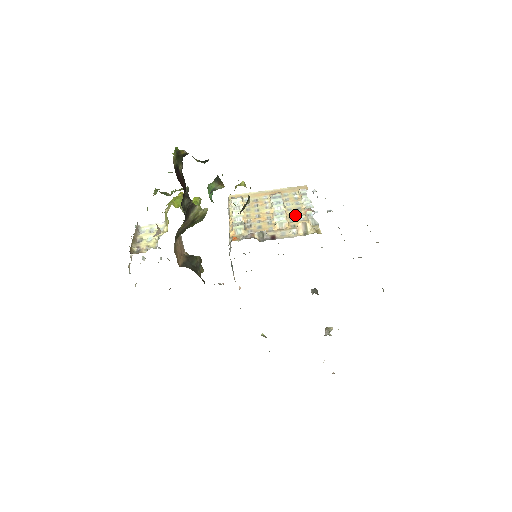
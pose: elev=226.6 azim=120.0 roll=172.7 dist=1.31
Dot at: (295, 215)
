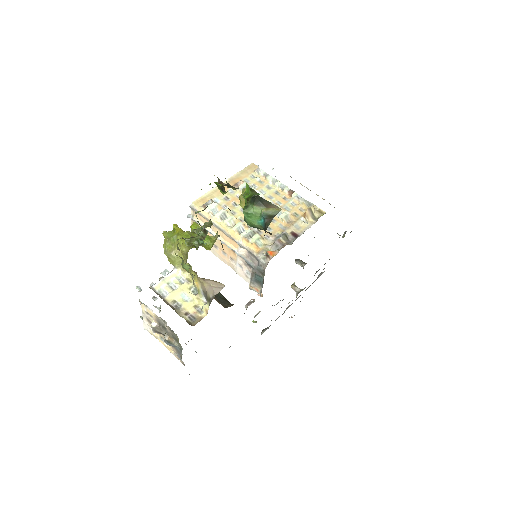
Dot at: (283, 202)
